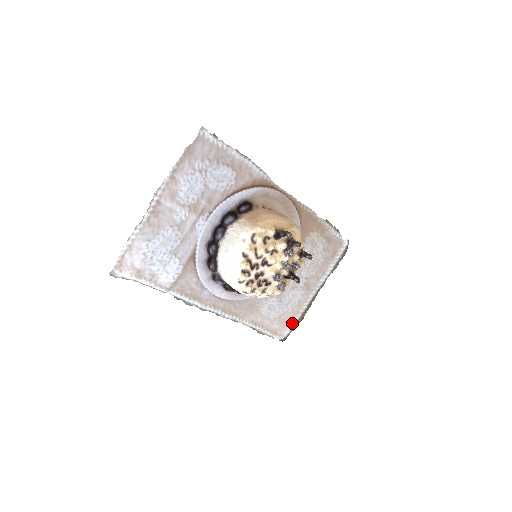
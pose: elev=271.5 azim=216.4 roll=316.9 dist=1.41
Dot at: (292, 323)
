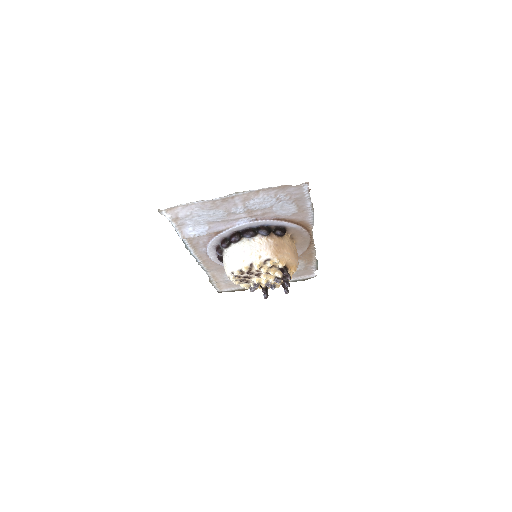
Dot at: (234, 288)
